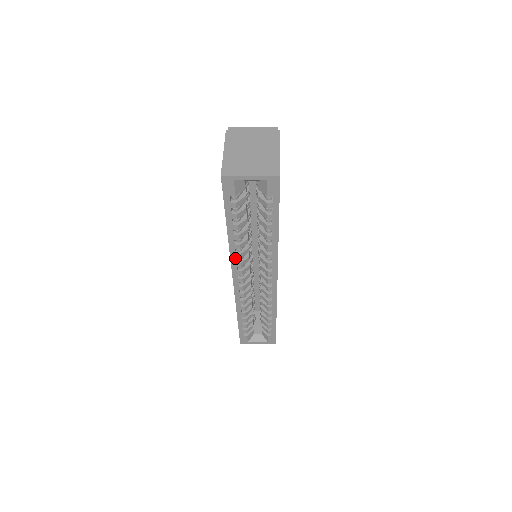
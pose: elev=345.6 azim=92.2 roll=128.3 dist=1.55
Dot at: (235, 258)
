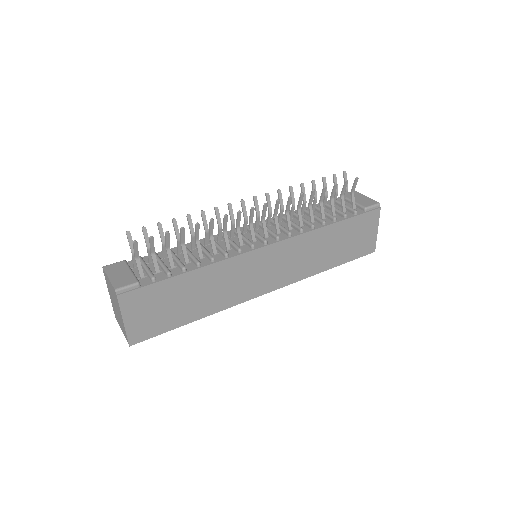
Dot at: occluded
